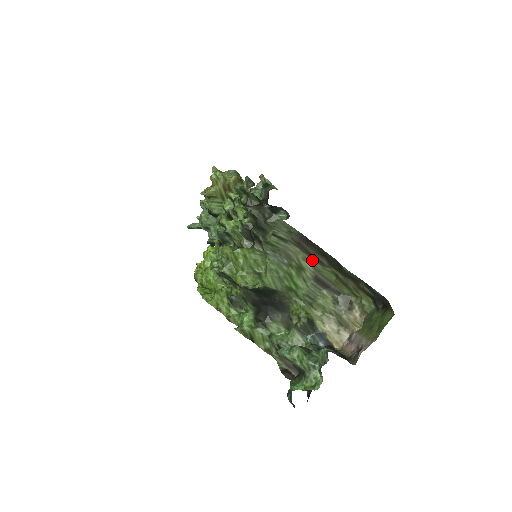
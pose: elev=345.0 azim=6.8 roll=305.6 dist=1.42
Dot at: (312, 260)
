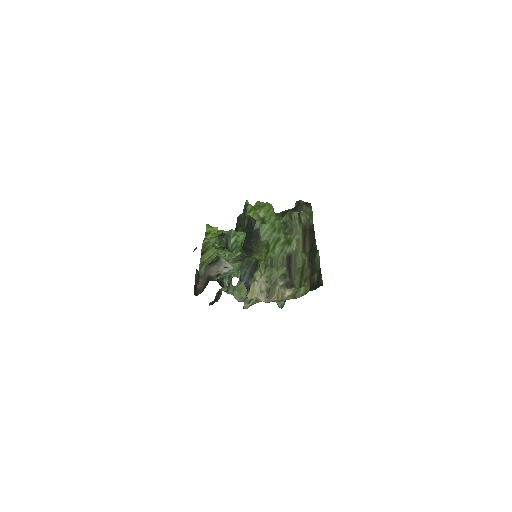
Dot at: (301, 244)
